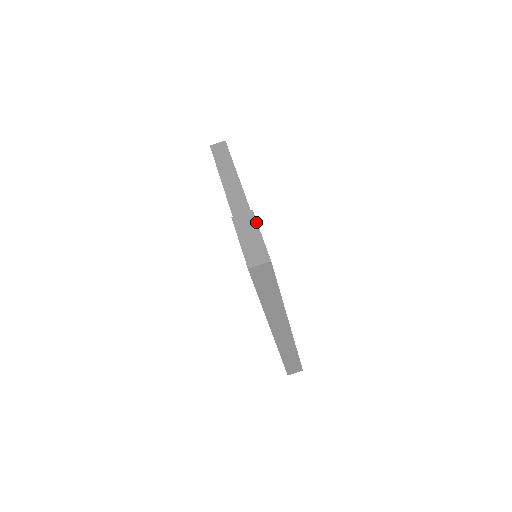
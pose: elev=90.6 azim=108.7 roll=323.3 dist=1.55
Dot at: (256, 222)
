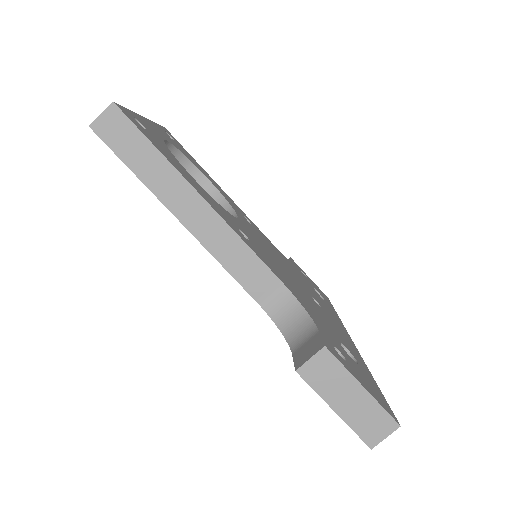
Dot at: (344, 368)
